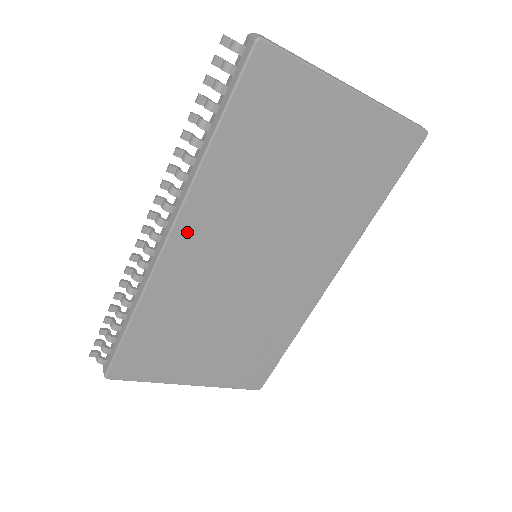
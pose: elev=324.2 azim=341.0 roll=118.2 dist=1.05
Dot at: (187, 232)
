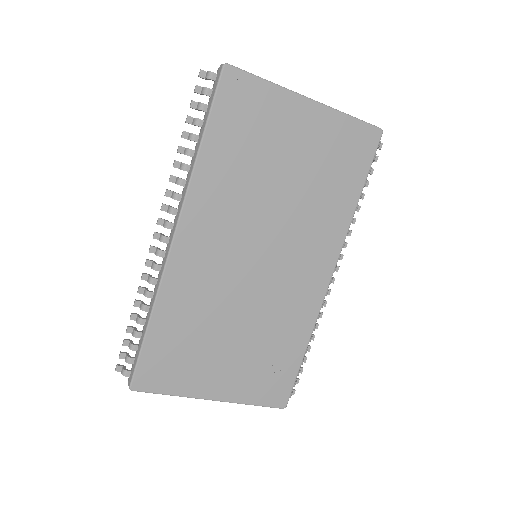
Dot at: (190, 230)
